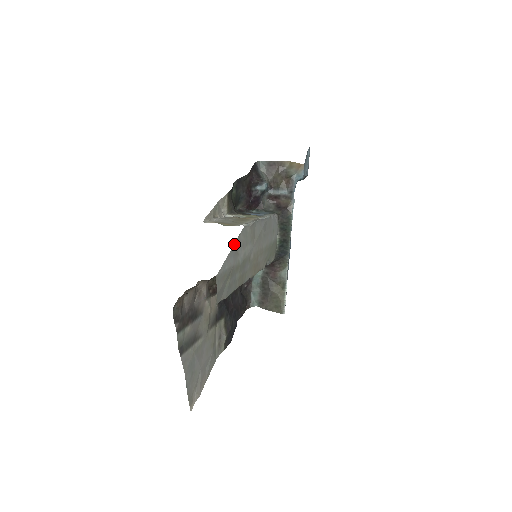
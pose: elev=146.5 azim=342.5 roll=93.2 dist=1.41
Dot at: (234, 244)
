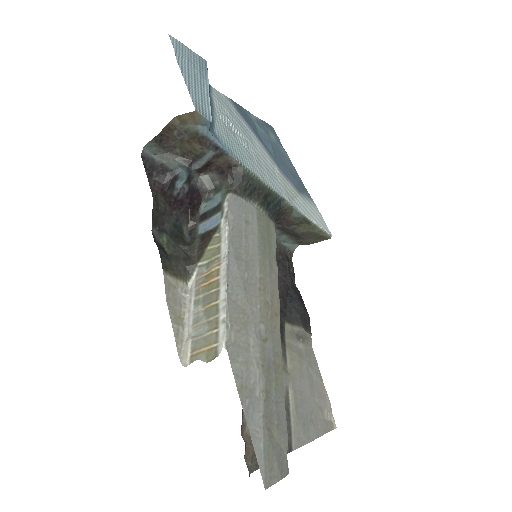
Dot at: (241, 401)
